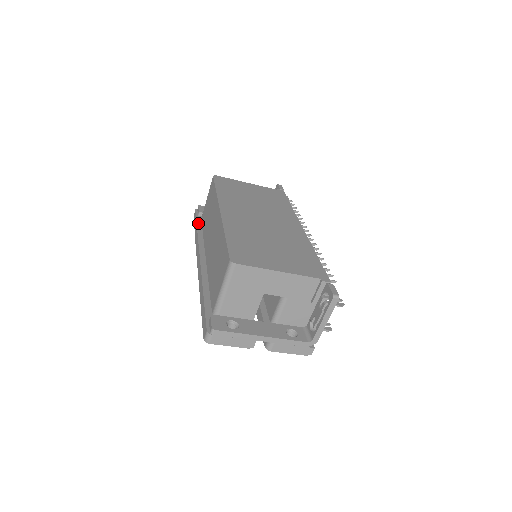
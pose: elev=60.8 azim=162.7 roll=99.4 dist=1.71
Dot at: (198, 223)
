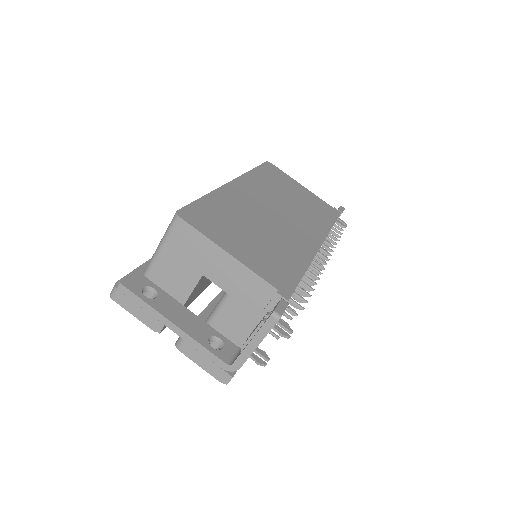
Dot at: occluded
